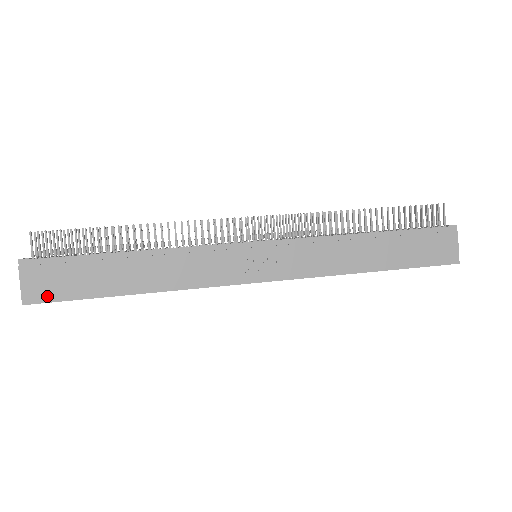
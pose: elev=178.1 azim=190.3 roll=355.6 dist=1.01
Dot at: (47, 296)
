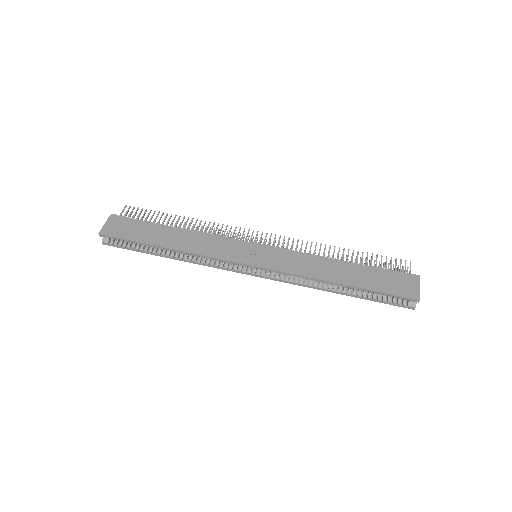
Dot at: (115, 234)
